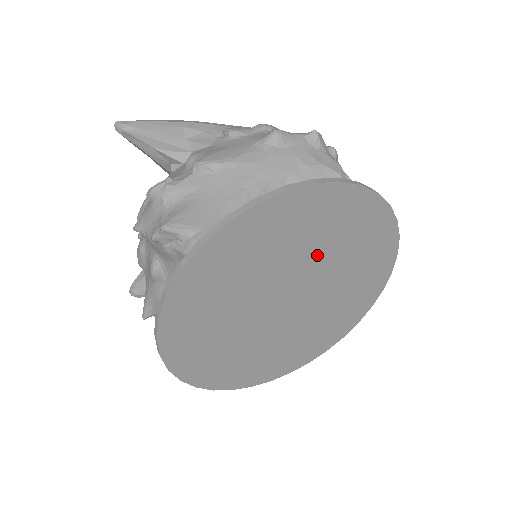
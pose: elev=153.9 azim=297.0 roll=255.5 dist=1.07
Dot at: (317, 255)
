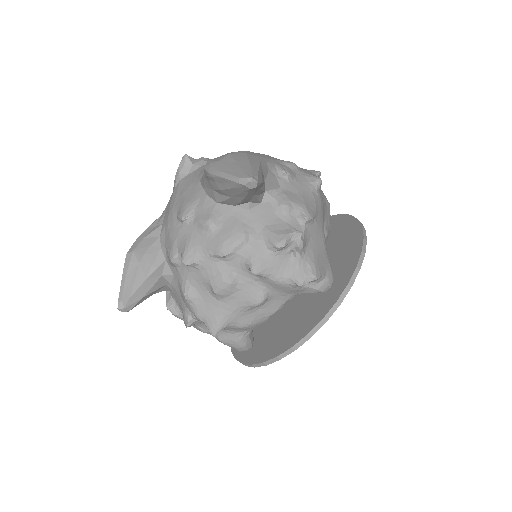
Dot at: occluded
